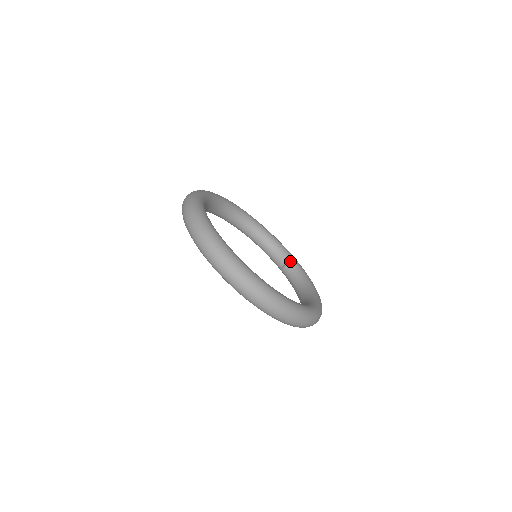
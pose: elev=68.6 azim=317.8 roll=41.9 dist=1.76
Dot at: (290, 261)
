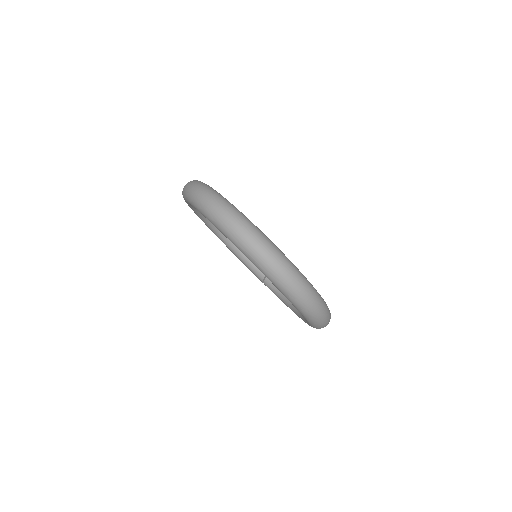
Dot at: occluded
